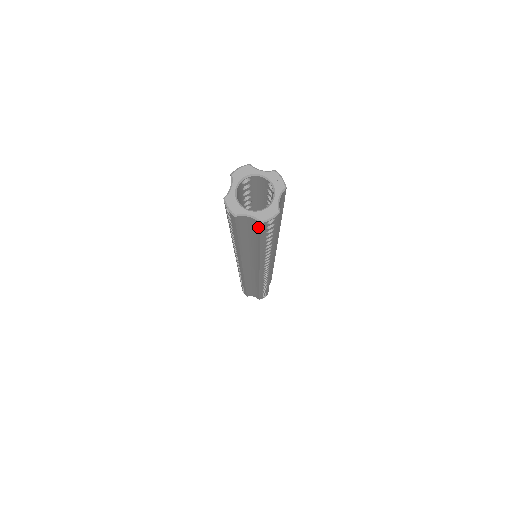
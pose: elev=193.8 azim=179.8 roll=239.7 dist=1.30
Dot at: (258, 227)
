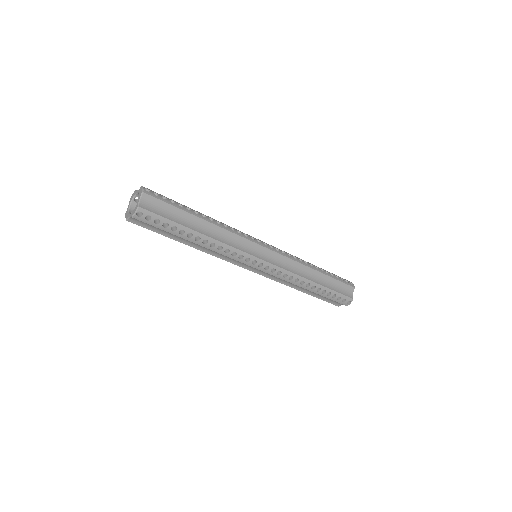
Dot at: (142, 221)
